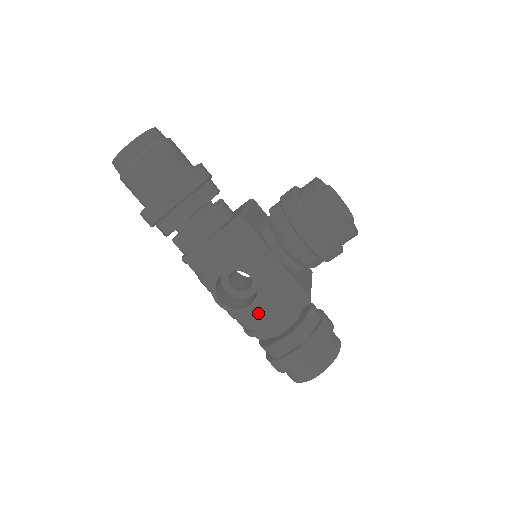
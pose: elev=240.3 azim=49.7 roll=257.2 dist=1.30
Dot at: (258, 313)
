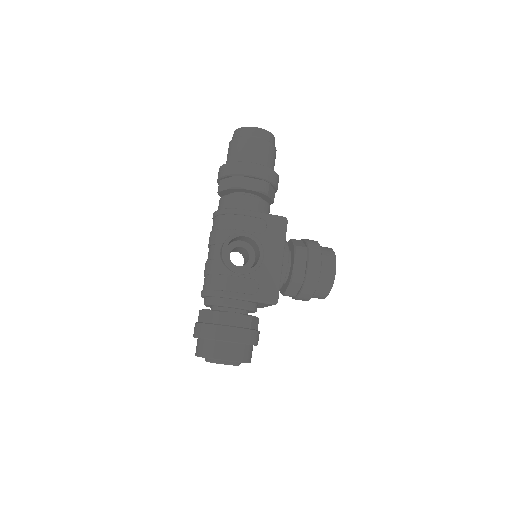
Dot at: (239, 281)
